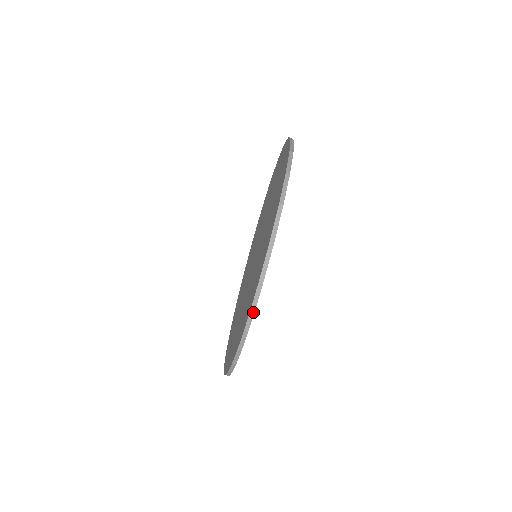
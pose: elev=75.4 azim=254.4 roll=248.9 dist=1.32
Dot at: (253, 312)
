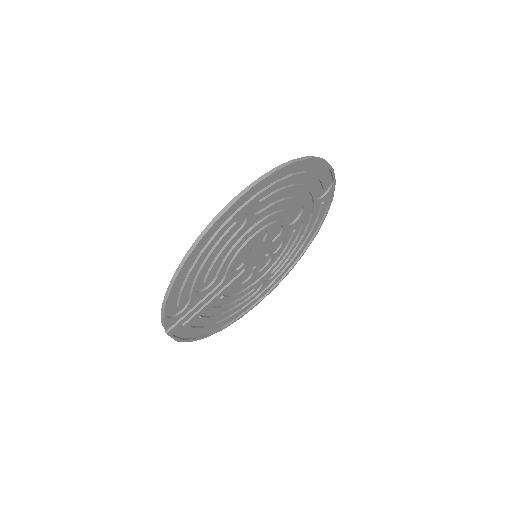
Dot at: (272, 173)
